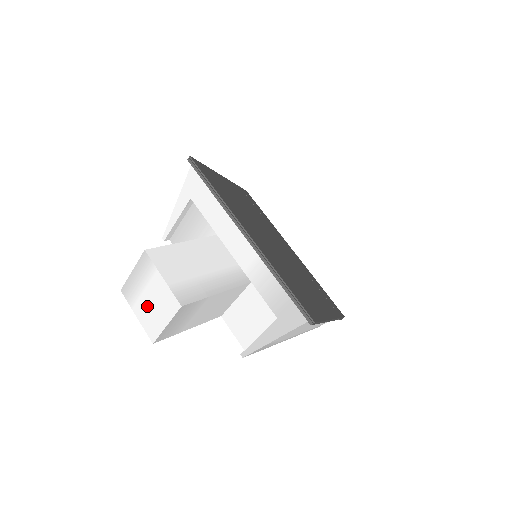
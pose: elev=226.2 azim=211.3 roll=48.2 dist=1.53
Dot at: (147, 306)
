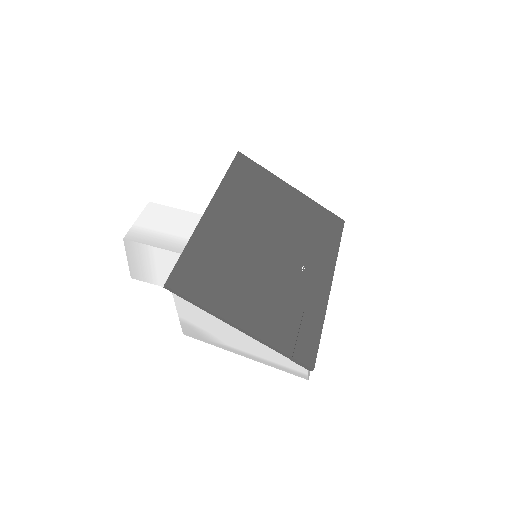
Dot at: occluded
